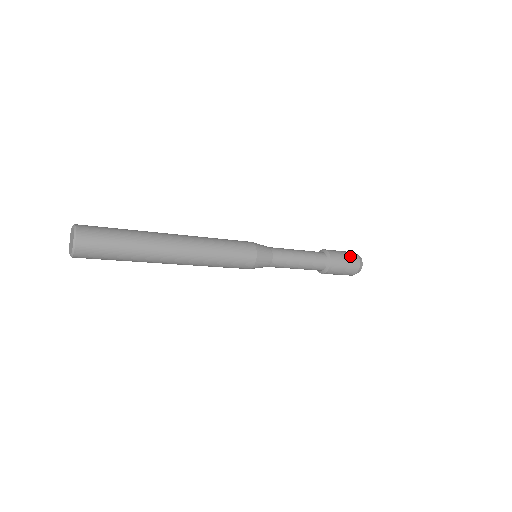
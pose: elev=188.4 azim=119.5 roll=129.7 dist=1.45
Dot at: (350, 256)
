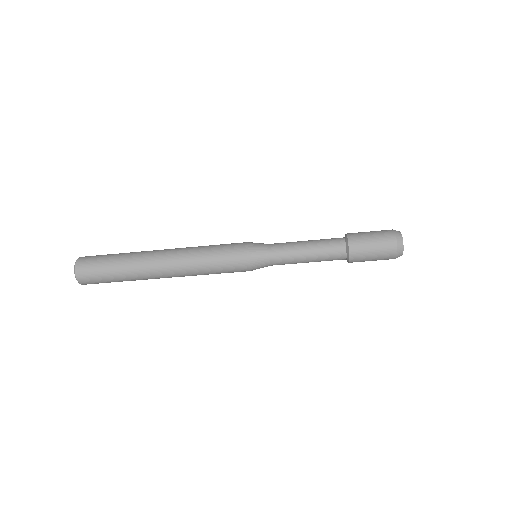
Dot at: occluded
